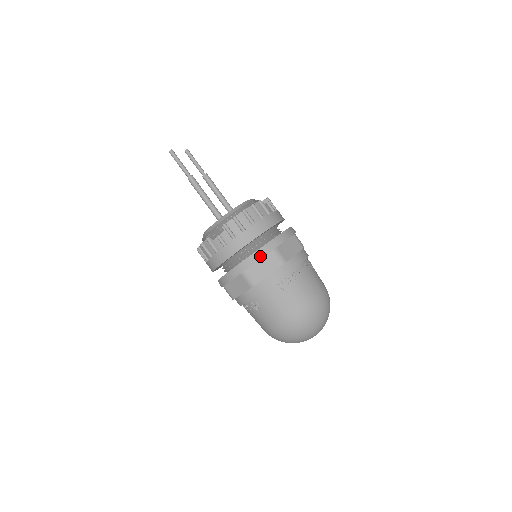
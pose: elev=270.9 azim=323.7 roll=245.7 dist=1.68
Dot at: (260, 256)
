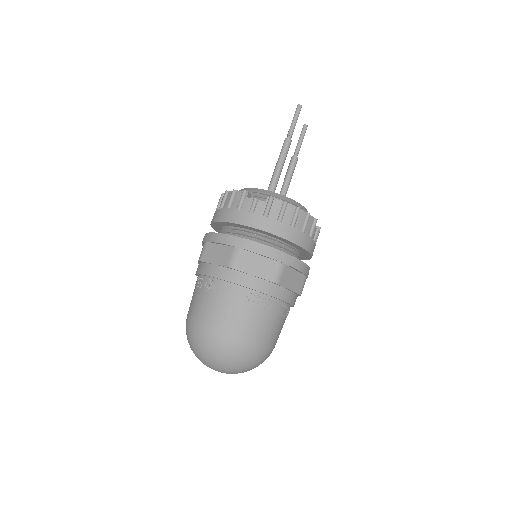
Dot at: (267, 253)
